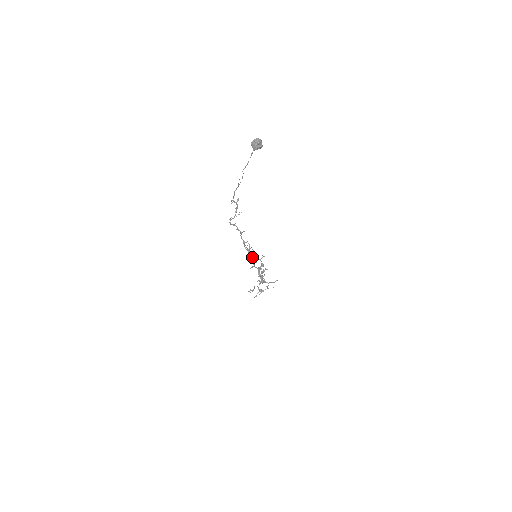
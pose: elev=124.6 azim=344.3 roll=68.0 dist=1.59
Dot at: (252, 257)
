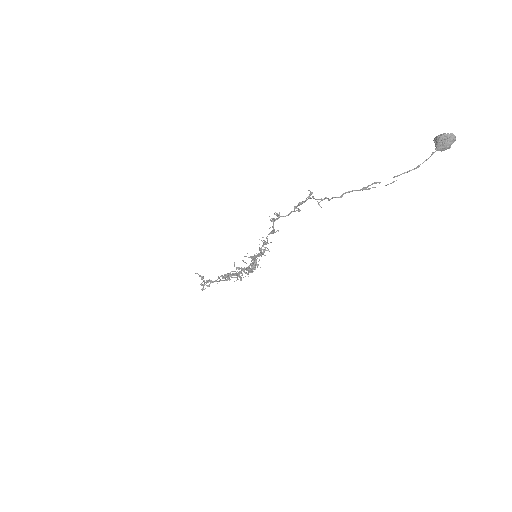
Dot at: (255, 259)
